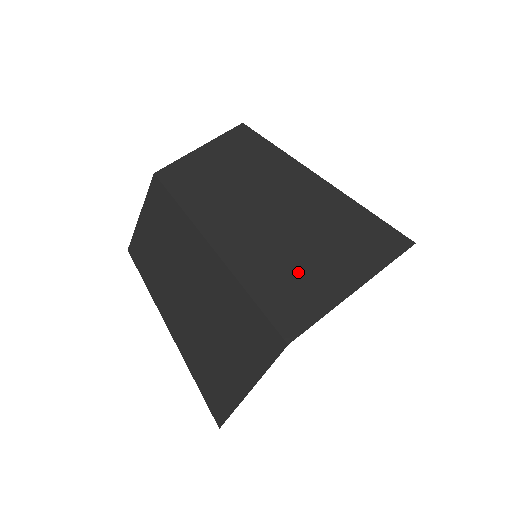
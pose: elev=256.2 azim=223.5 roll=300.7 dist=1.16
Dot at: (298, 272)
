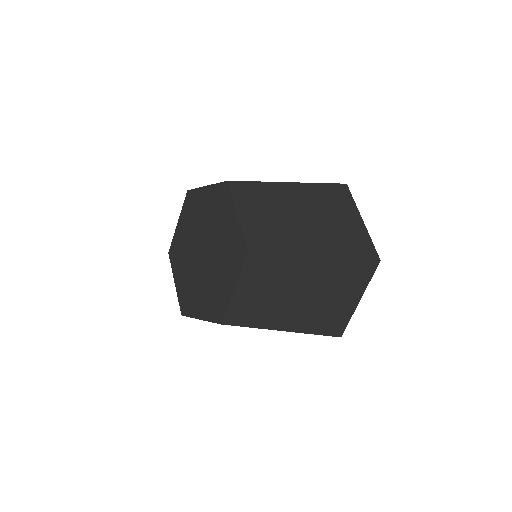
Dot at: (333, 312)
